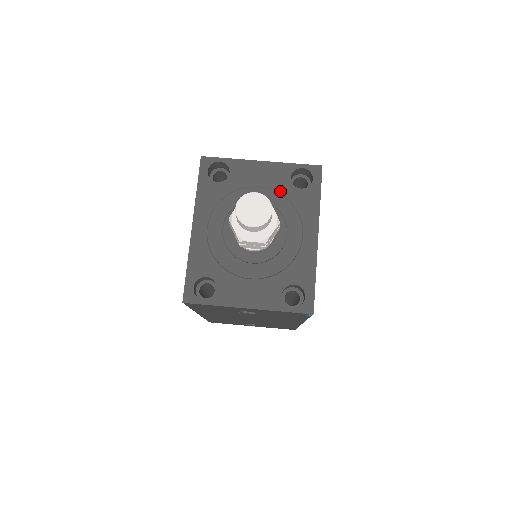
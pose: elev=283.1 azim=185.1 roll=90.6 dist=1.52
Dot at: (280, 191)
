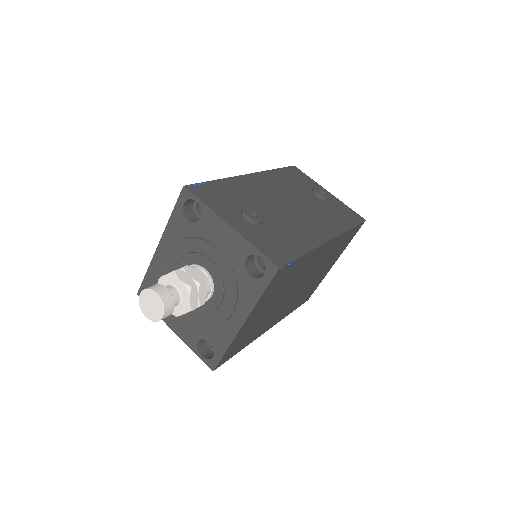
Dot at: (232, 264)
